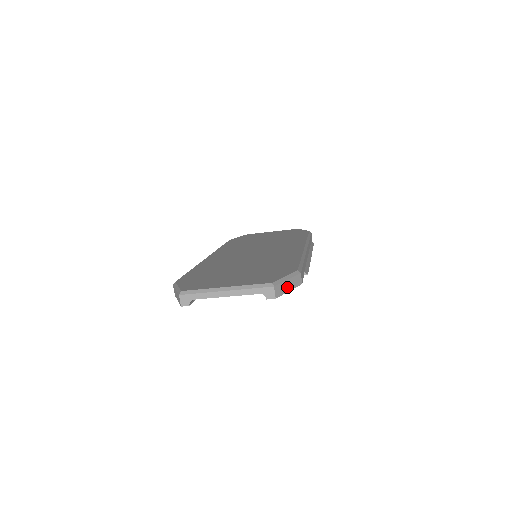
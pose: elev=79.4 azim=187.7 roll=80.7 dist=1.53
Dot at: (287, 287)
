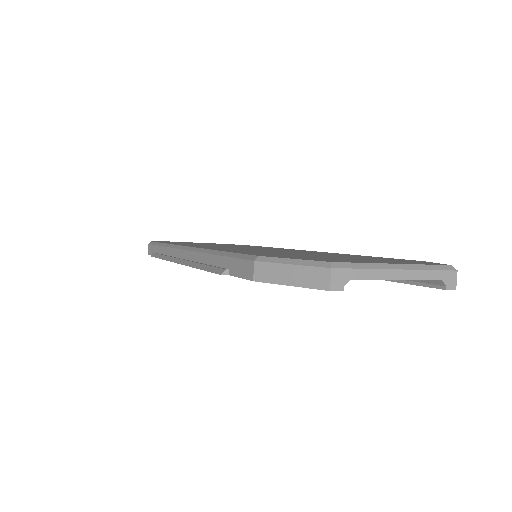
Dot at: occluded
